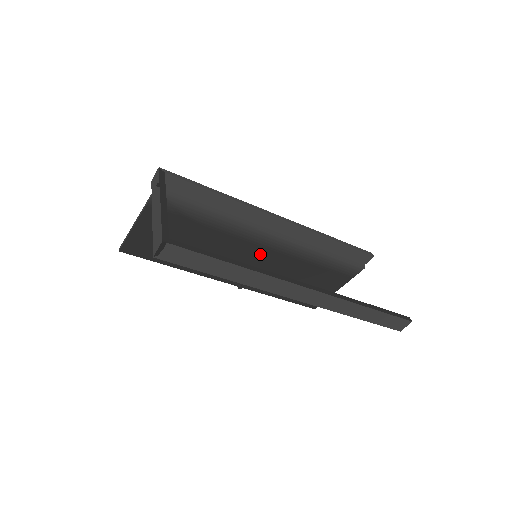
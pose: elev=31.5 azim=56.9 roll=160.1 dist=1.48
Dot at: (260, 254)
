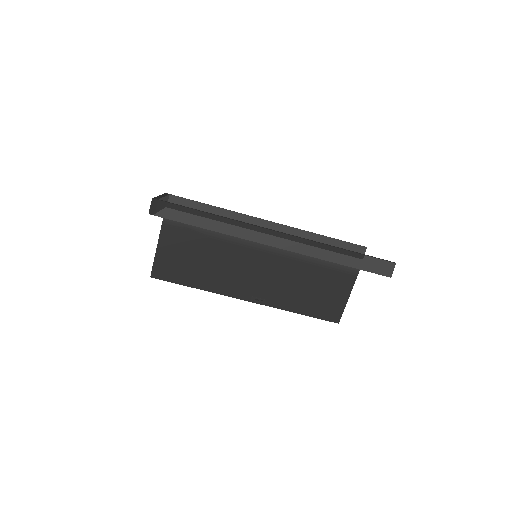
Dot at: (263, 260)
